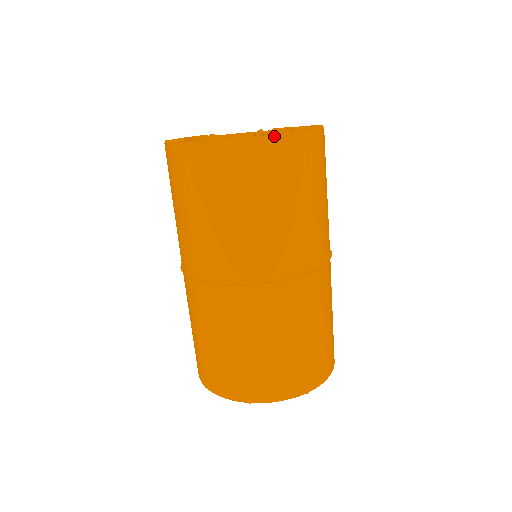
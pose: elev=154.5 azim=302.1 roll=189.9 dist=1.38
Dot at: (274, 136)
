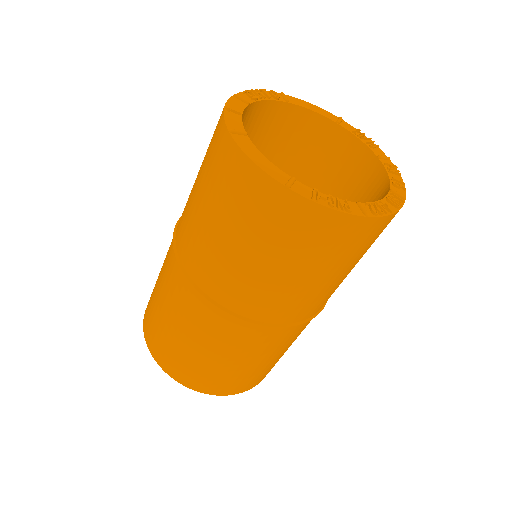
Dot at: (348, 215)
